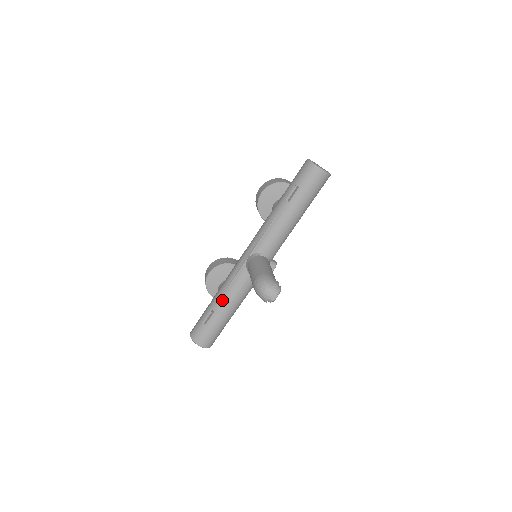
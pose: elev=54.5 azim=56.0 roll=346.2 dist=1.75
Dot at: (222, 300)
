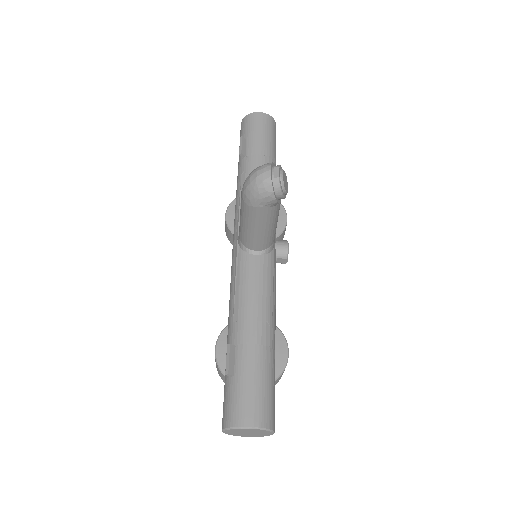
Dot at: (237, 318)
